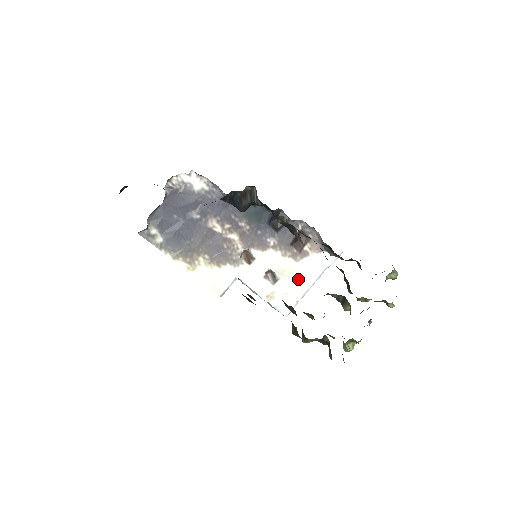
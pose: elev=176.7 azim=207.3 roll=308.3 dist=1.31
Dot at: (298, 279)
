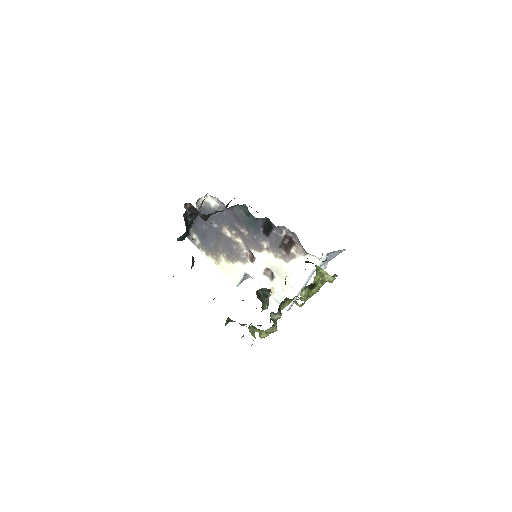
Dot at: (291, 278)
